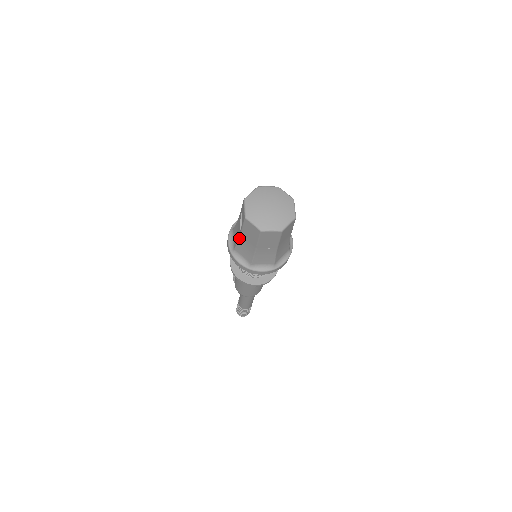
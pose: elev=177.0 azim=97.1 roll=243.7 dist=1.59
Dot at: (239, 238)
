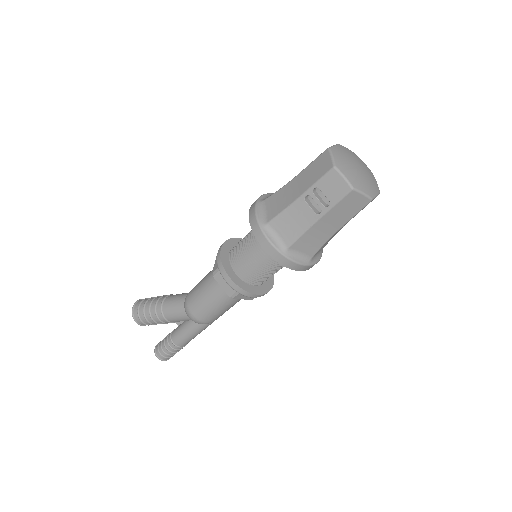
Dot at: (311, 226)
